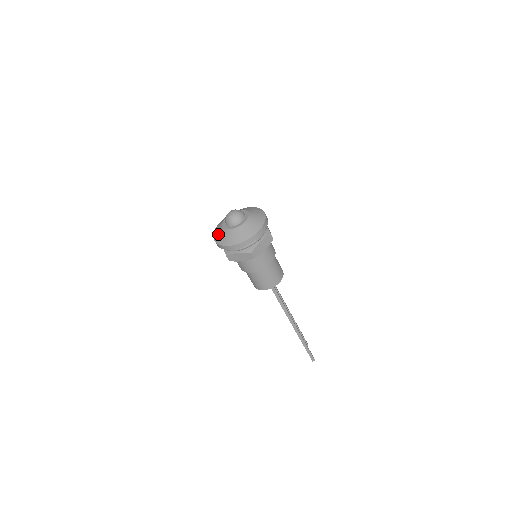
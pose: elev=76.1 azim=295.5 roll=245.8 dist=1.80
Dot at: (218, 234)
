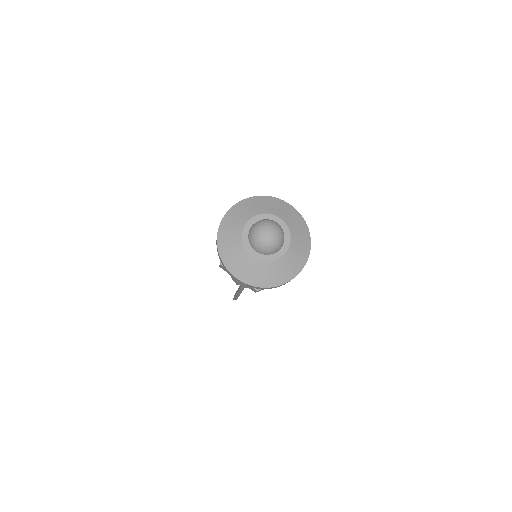
Dot at: (228, 240)
